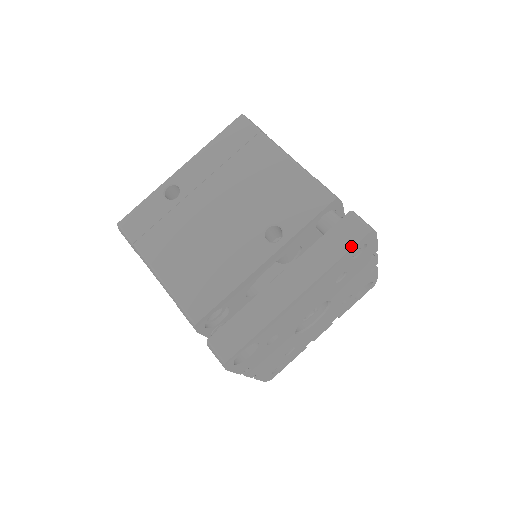
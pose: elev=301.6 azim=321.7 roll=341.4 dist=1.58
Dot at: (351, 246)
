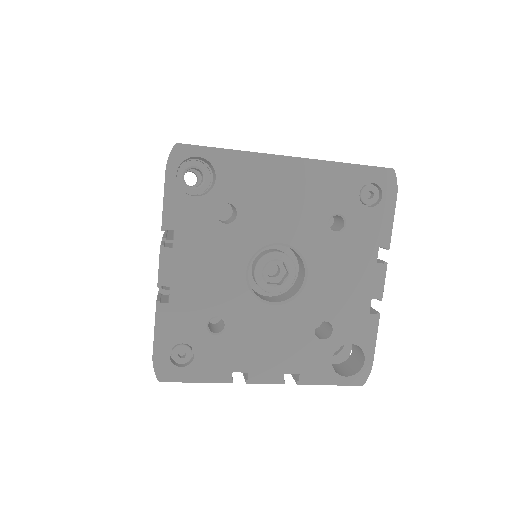
Dot at: (366, 165)
